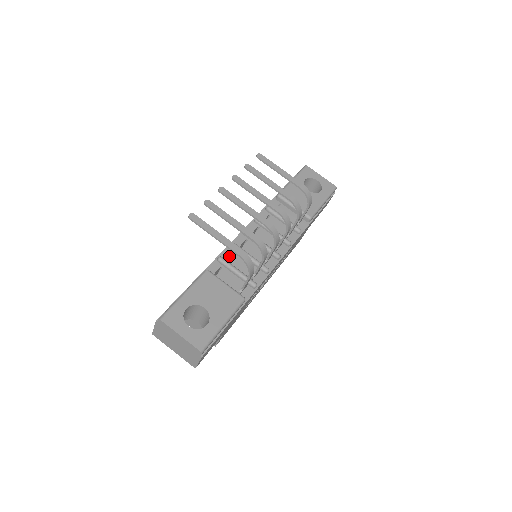
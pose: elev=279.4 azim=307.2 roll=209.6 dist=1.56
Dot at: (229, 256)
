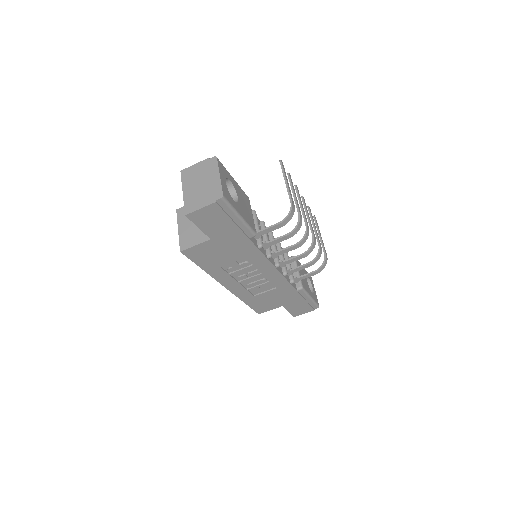
Dot at: occluded
